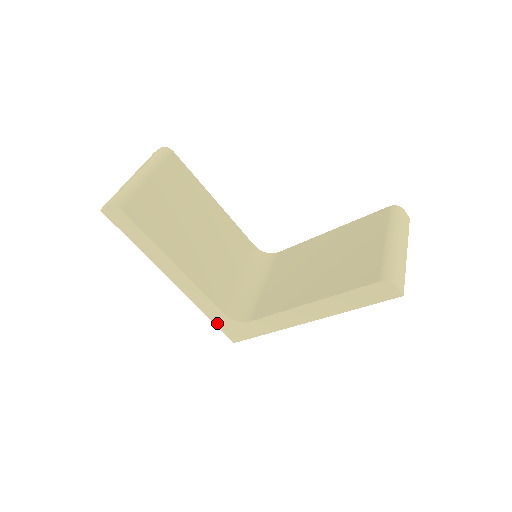
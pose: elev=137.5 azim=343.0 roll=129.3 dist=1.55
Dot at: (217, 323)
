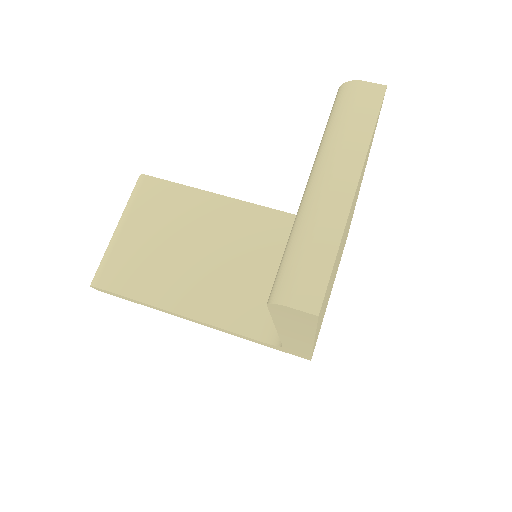
Dot at: (272, 347)
